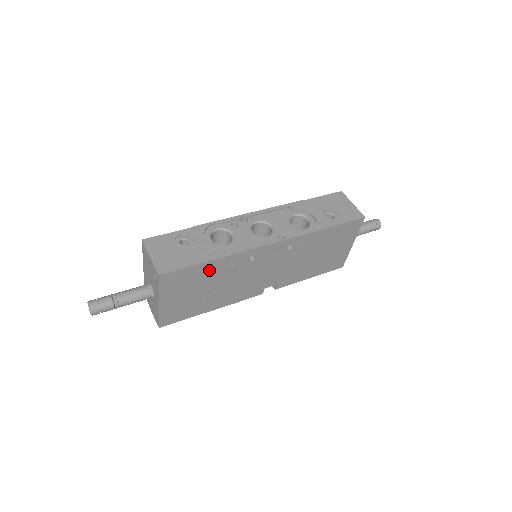
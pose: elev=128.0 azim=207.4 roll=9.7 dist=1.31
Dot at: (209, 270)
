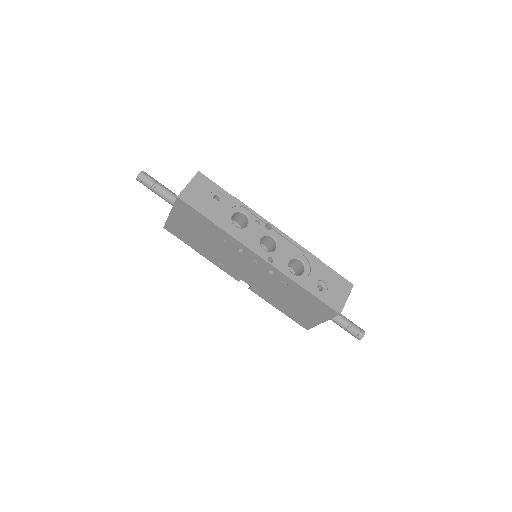
Dot at: (210, 227)
